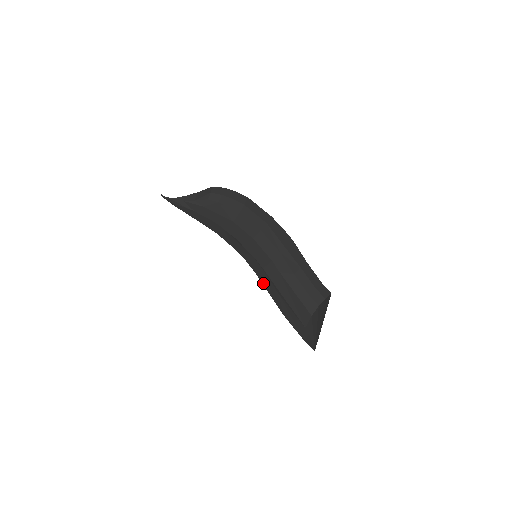
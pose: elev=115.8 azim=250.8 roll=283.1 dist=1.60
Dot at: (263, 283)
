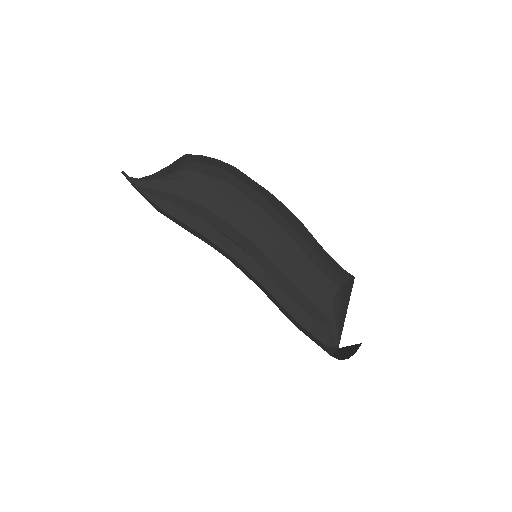
Dot at: (269, 291)
